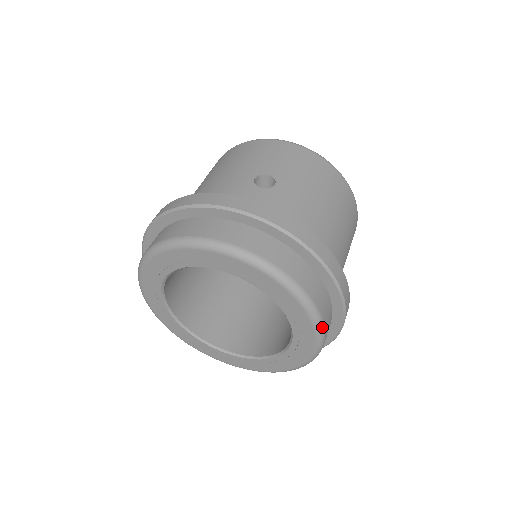
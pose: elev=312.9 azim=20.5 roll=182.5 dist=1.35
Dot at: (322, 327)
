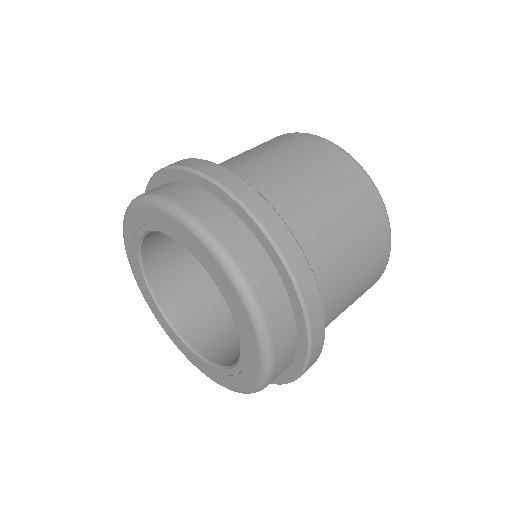
Dot at: (225, 256)
